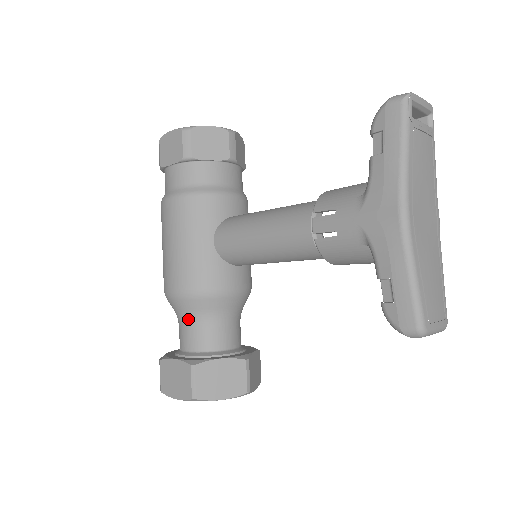
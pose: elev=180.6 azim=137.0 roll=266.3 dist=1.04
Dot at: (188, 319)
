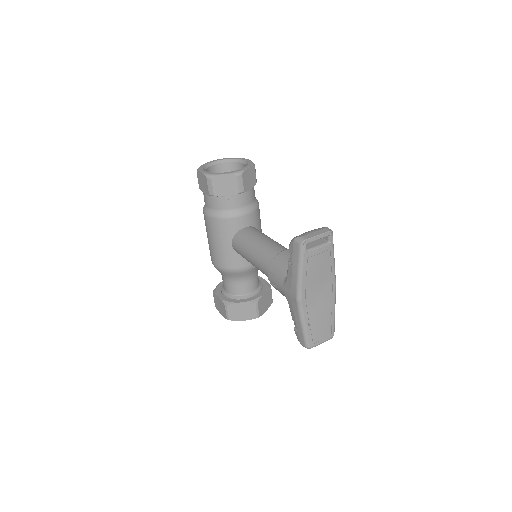
Dot at: (224, 277)
